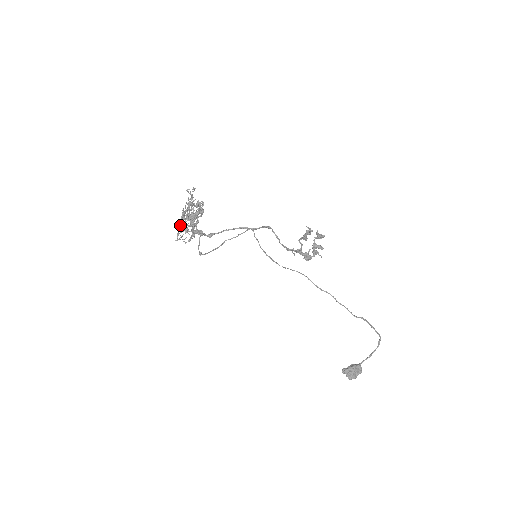
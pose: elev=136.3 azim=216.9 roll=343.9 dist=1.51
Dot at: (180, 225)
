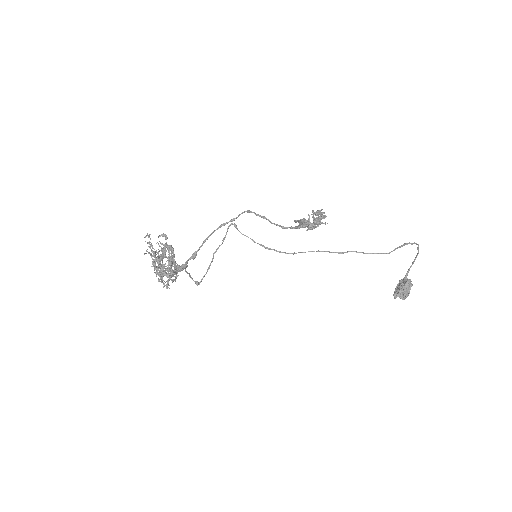
Dot at: (160, 281)
